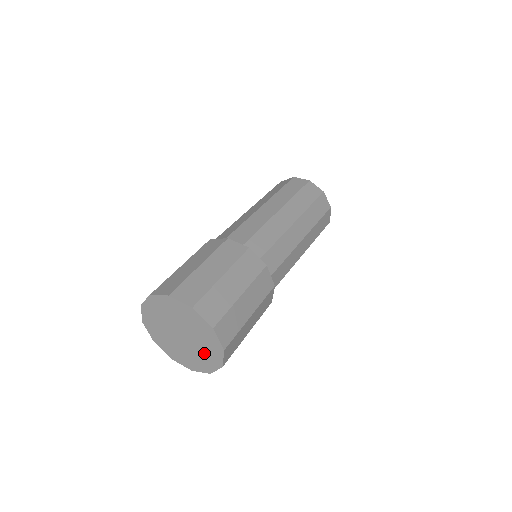
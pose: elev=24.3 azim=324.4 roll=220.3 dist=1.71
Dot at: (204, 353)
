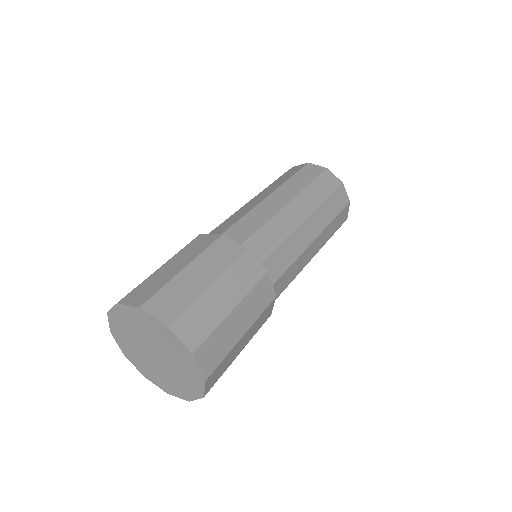
Dot at: (174, 381)
